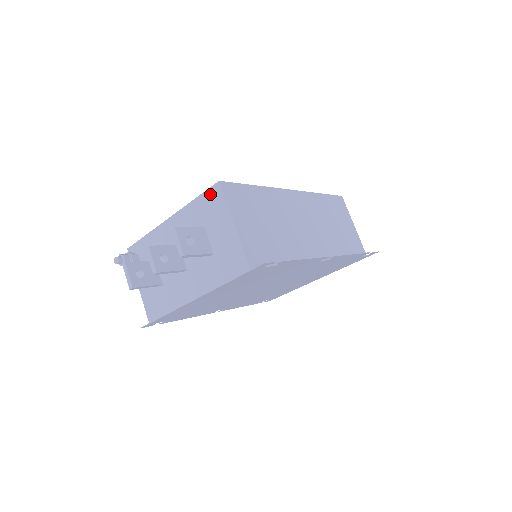
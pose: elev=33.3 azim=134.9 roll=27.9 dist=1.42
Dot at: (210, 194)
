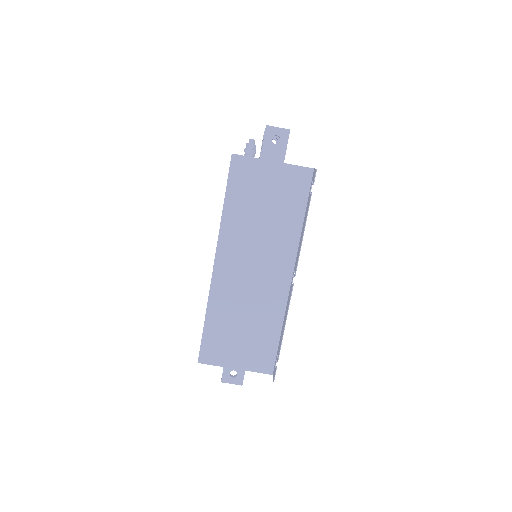
Dot at: occluded
